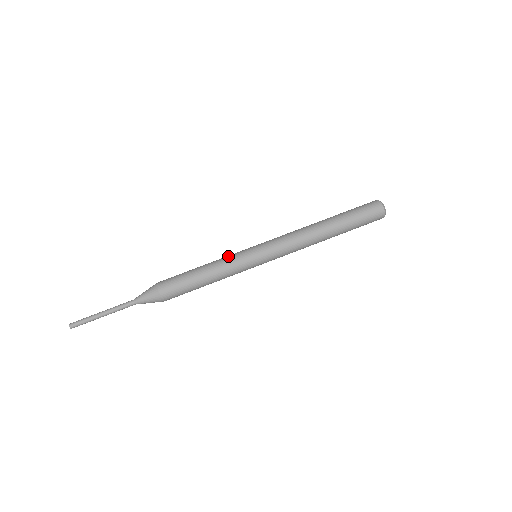
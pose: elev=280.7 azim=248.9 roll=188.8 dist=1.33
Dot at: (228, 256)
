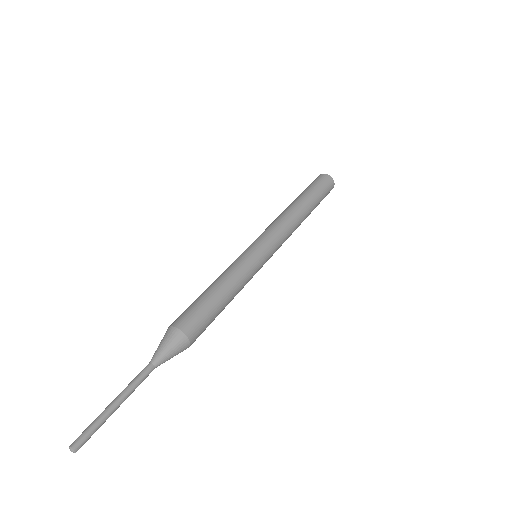
Dot at: occluded
